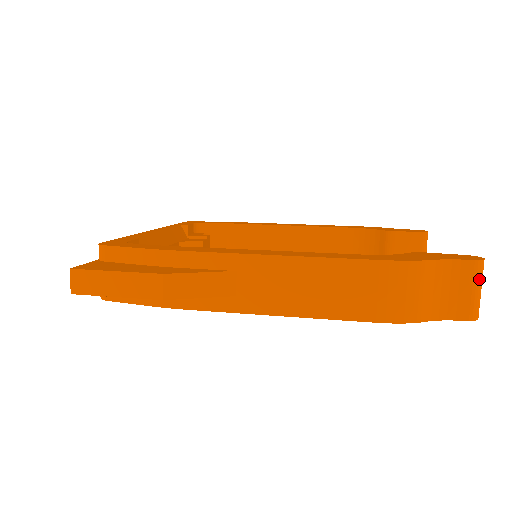
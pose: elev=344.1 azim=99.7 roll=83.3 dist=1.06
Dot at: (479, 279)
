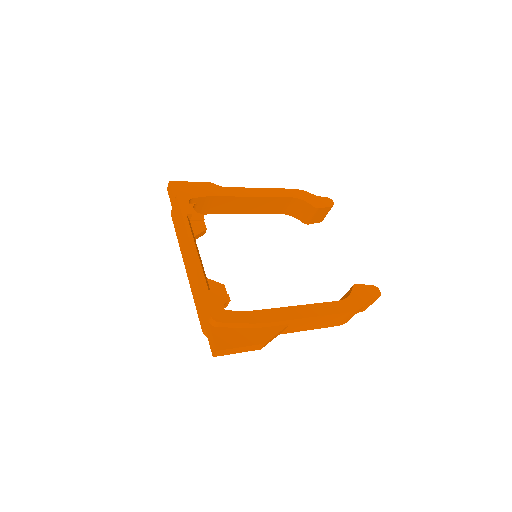
Dot at: occluded
